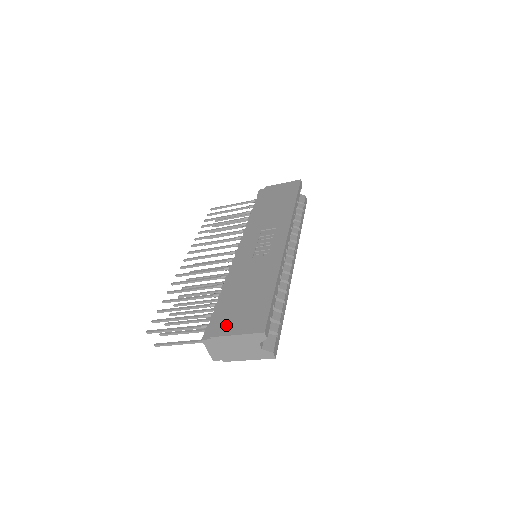
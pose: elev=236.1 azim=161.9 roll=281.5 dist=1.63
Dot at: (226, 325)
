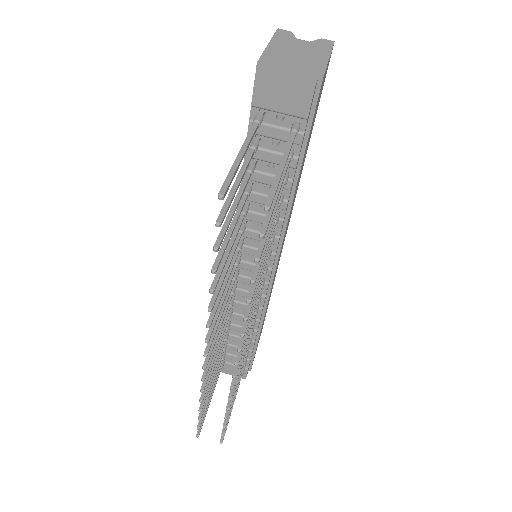
Dot at: occluded
